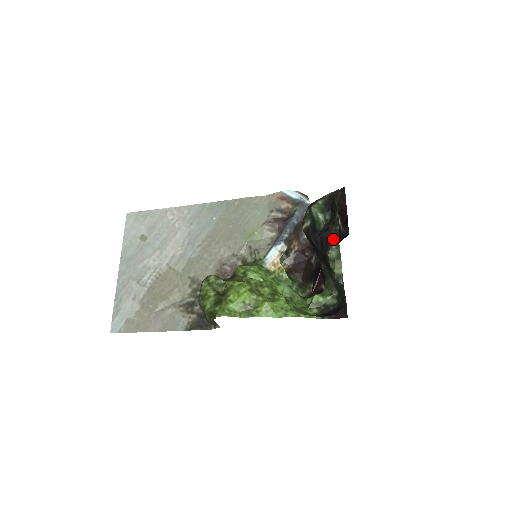
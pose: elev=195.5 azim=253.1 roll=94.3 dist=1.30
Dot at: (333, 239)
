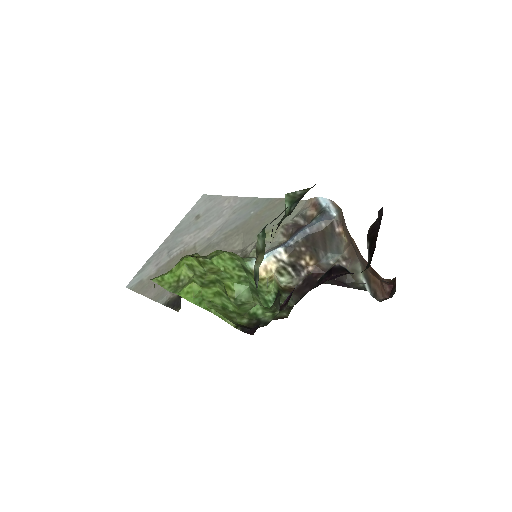
Dot at: (266, 225)
